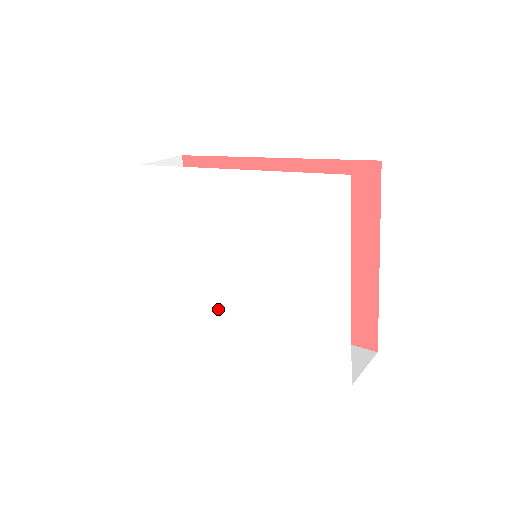
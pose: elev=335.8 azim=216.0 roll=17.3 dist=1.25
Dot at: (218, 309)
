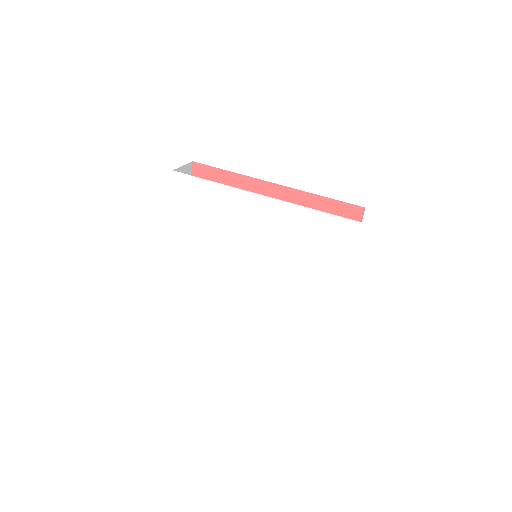
Dot at: (219, 293)
